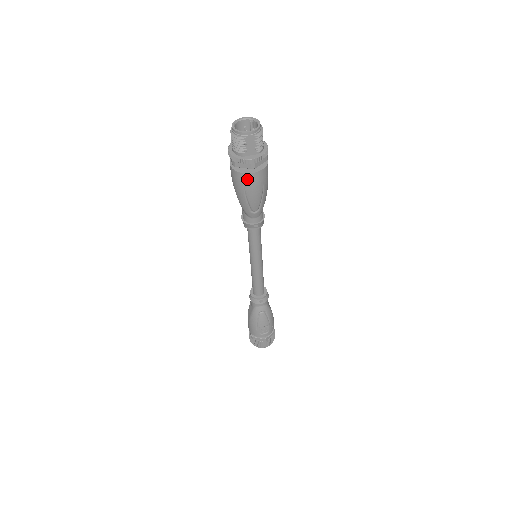
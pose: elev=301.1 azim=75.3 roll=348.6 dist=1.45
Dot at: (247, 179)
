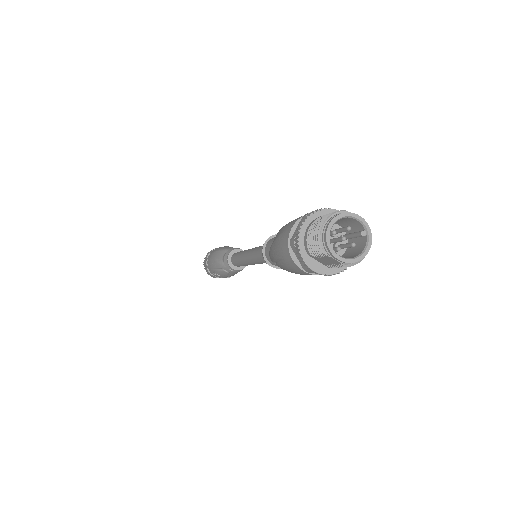
Dot at: (292, 264)
